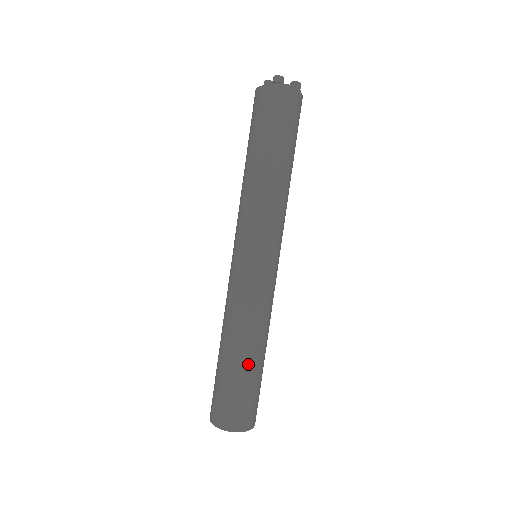
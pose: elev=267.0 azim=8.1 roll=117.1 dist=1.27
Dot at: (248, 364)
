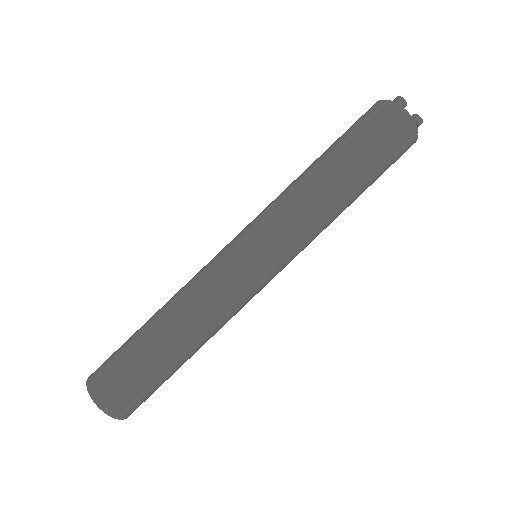
Dot at: (158, 344)
